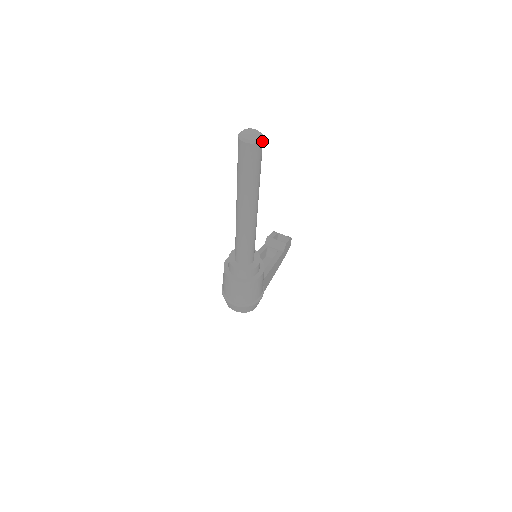
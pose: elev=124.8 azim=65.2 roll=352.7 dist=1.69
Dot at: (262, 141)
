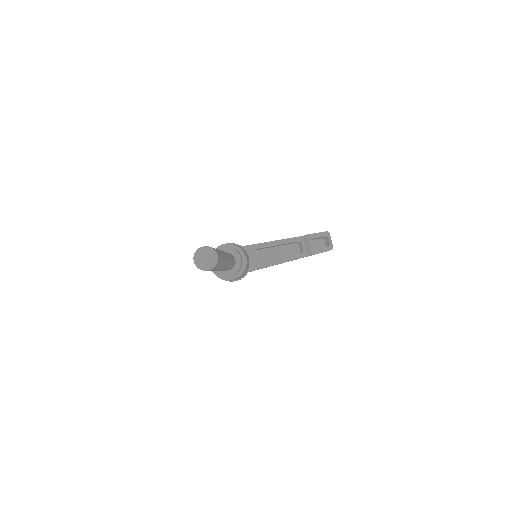
Dot at: occluded
